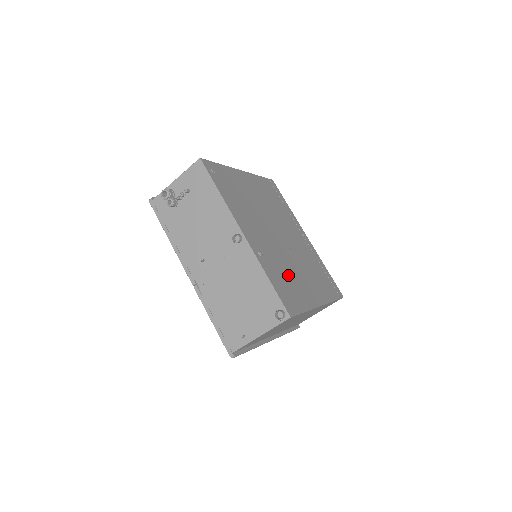
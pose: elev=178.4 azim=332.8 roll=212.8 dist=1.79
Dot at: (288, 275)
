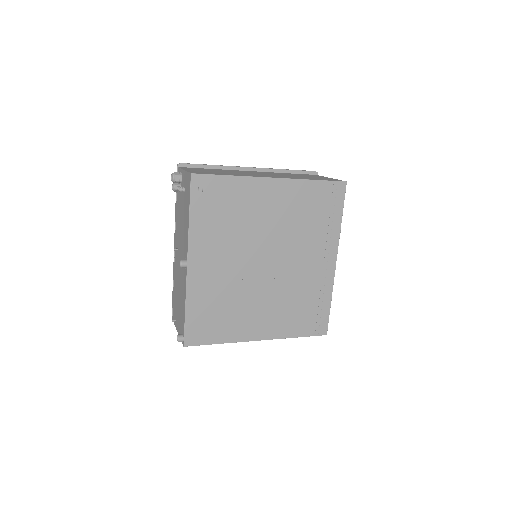
Dot at: (228, 308)
